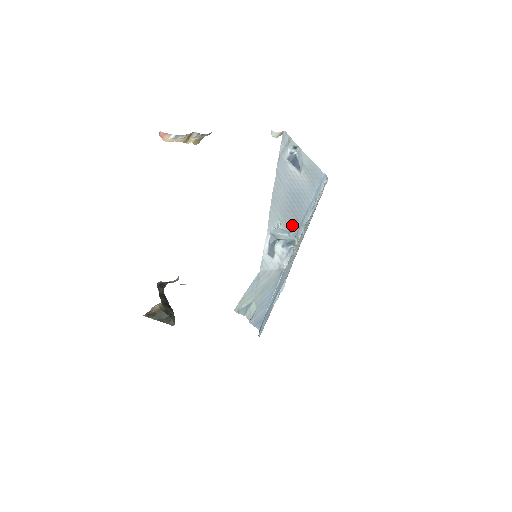
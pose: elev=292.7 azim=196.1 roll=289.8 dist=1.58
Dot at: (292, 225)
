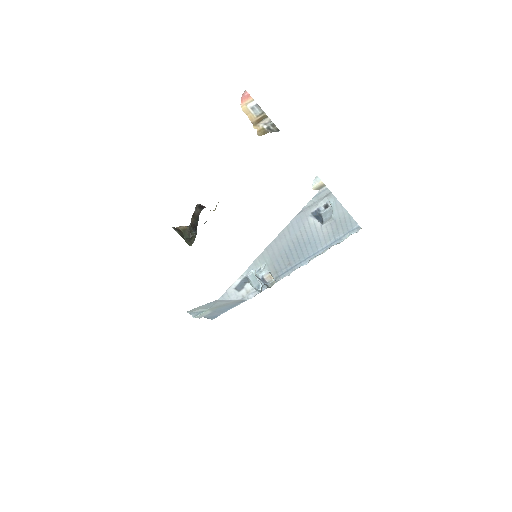
Dot at: (279, 268)
